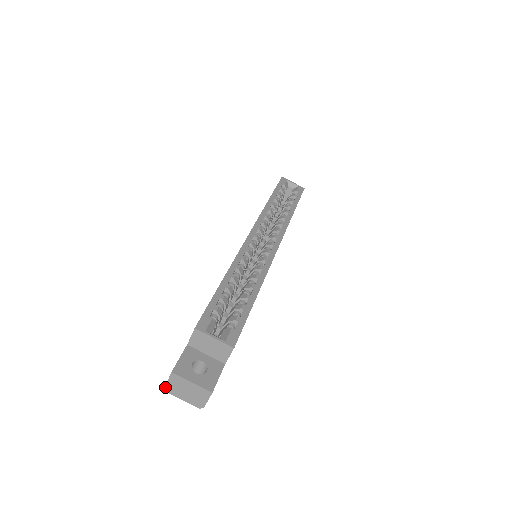
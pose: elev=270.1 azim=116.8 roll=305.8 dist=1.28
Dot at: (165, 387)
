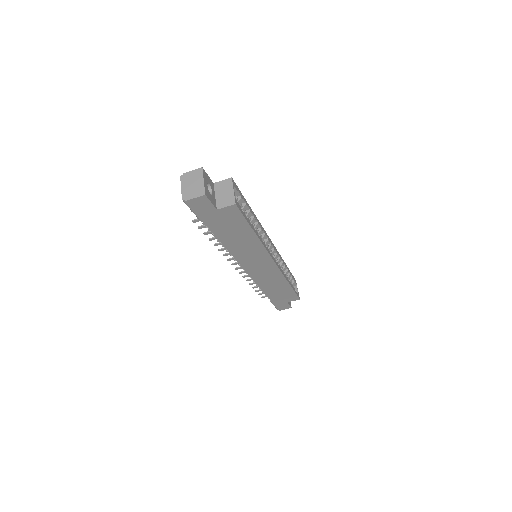
Dot at: (184, 173)
